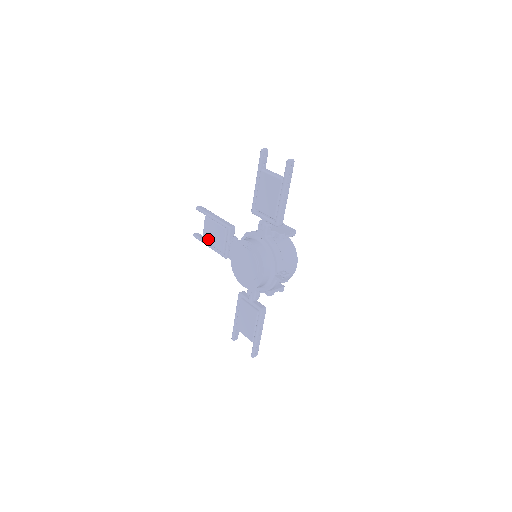
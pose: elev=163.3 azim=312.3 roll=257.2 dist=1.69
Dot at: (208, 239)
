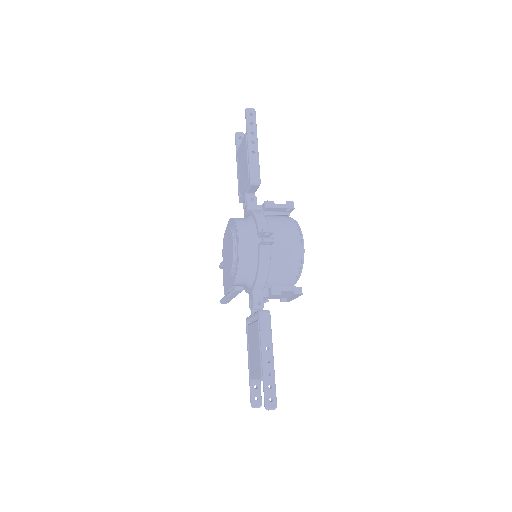
Dot at: (226, 287)
